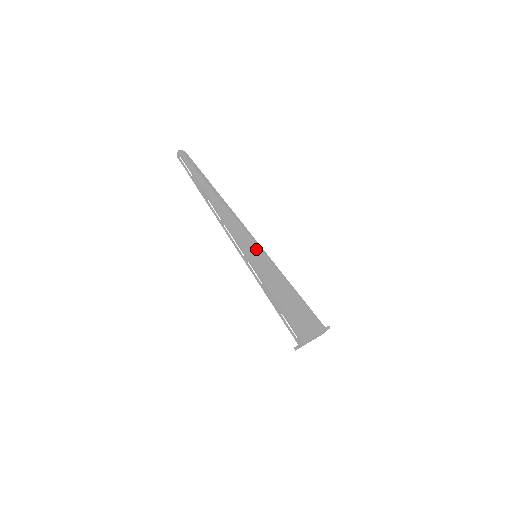
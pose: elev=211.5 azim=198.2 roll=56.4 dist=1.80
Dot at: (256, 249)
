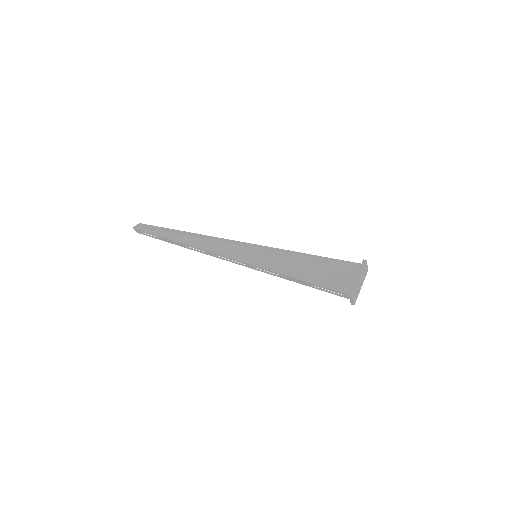
Dot at: (251, 251)
